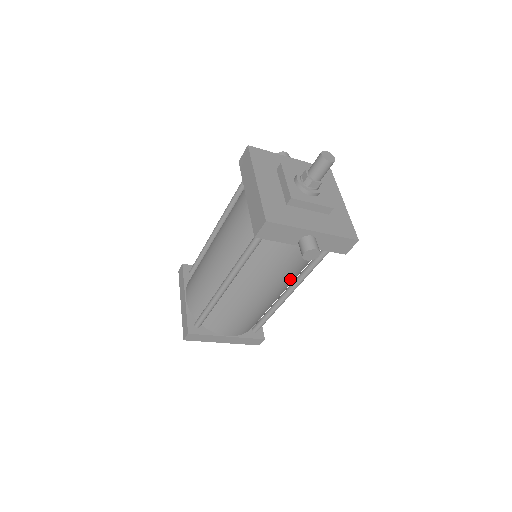
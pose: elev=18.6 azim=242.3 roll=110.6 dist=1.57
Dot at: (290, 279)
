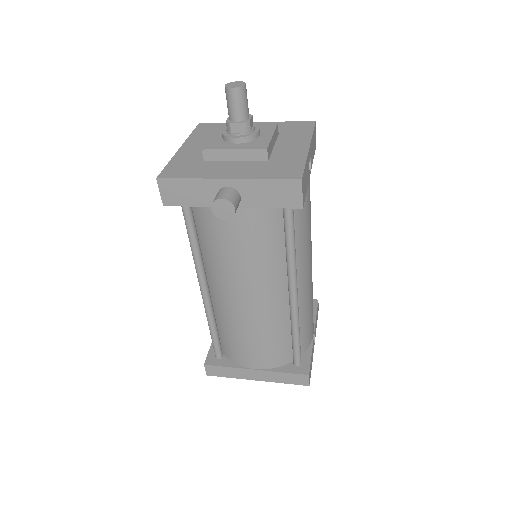
Dot at: (268, 268)
